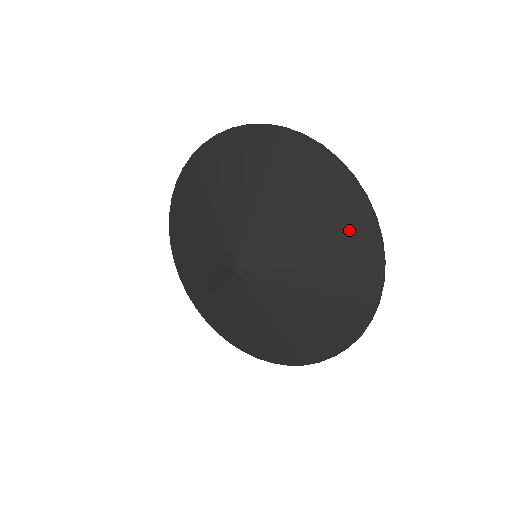
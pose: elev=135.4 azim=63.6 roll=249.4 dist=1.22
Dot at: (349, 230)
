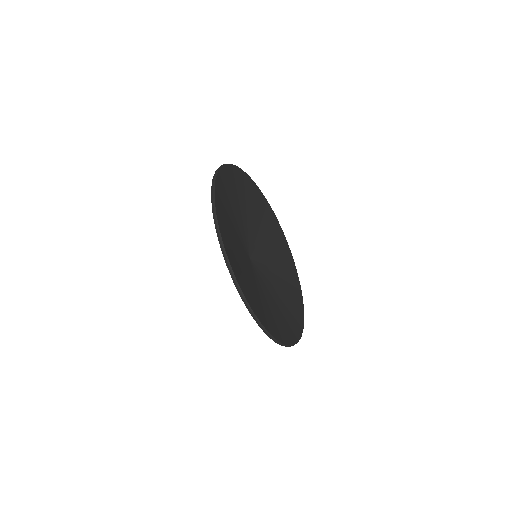
Dot at: occluded
